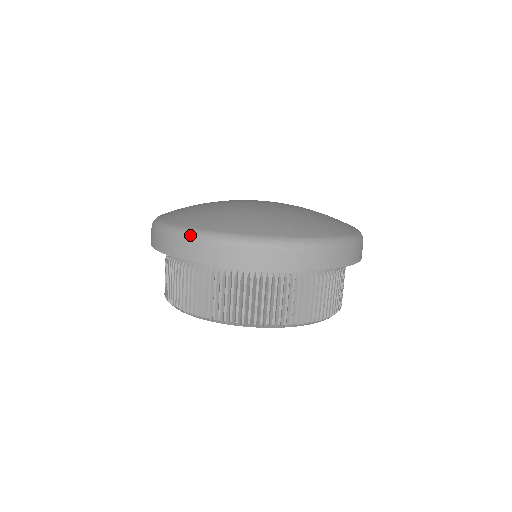
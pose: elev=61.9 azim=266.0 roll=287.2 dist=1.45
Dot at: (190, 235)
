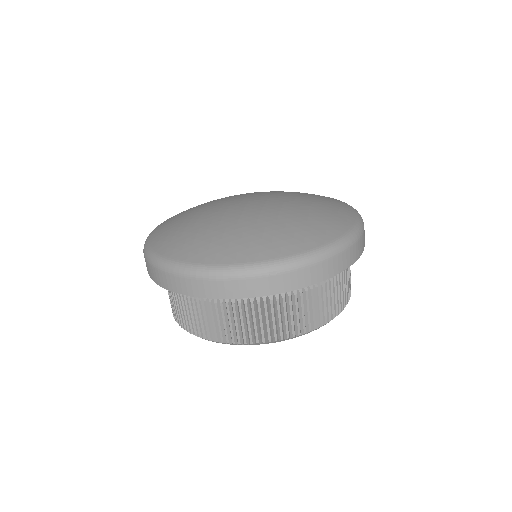
Dot at: (161, 266)
